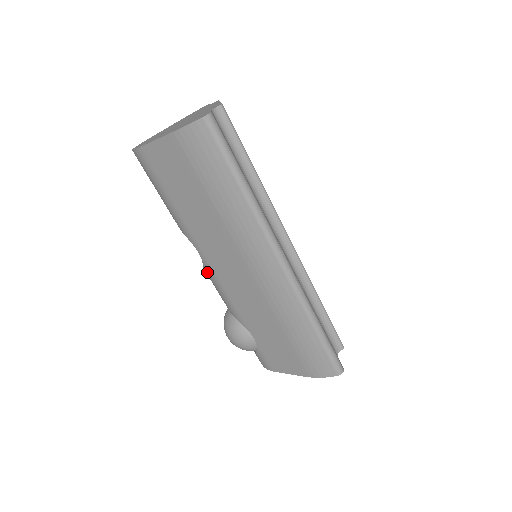
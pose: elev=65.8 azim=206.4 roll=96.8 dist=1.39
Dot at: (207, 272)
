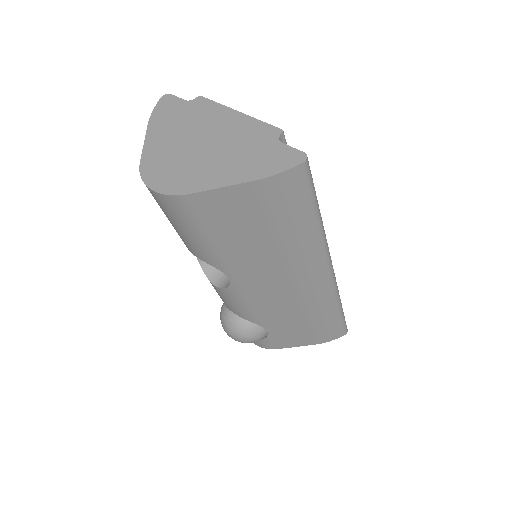
Dot at: (229, 292)
